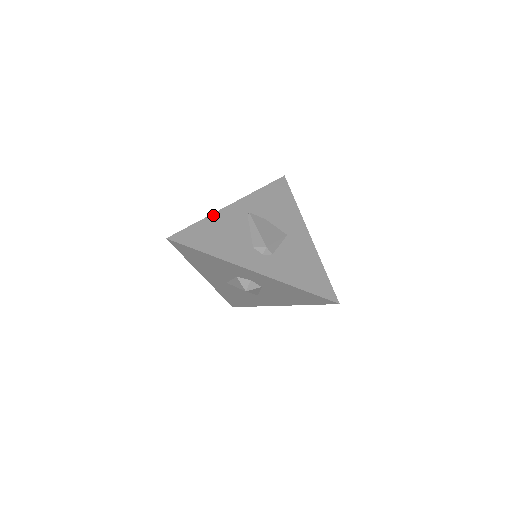
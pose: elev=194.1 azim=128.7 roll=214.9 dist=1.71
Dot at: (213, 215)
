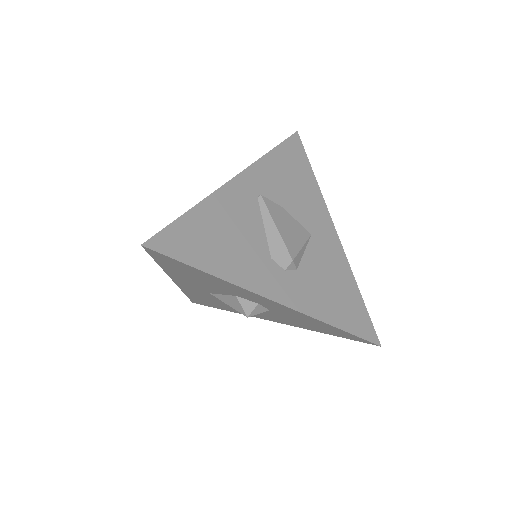
Dot at: (210, 198)
